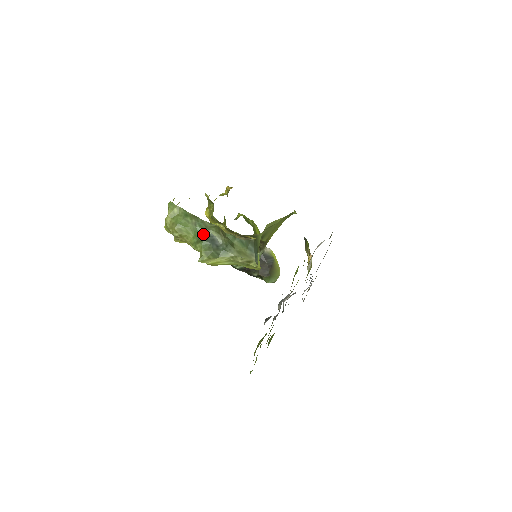
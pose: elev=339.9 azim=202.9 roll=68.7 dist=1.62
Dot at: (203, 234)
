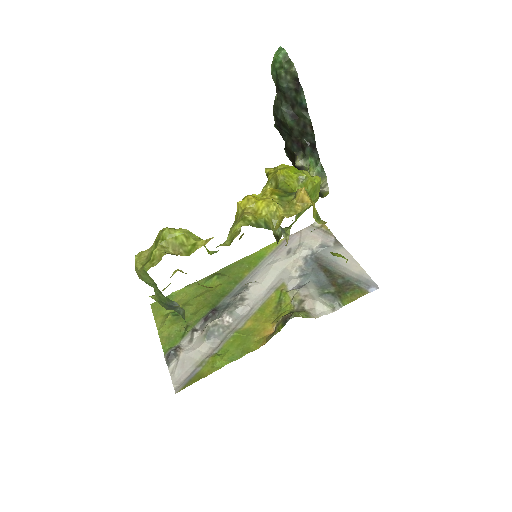
Dot at: (167, 298)
